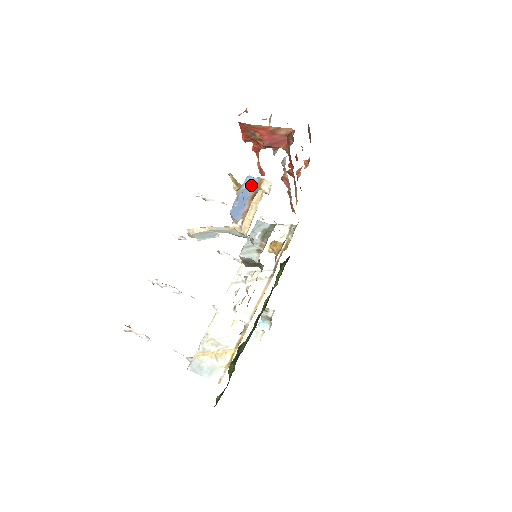
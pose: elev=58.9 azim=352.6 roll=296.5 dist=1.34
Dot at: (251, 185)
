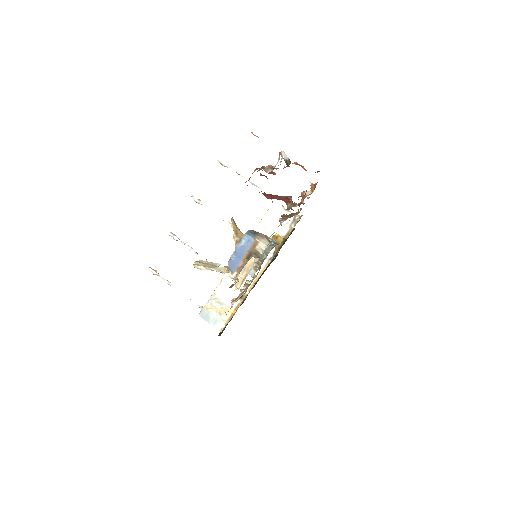
Dot at: (247, 244)
